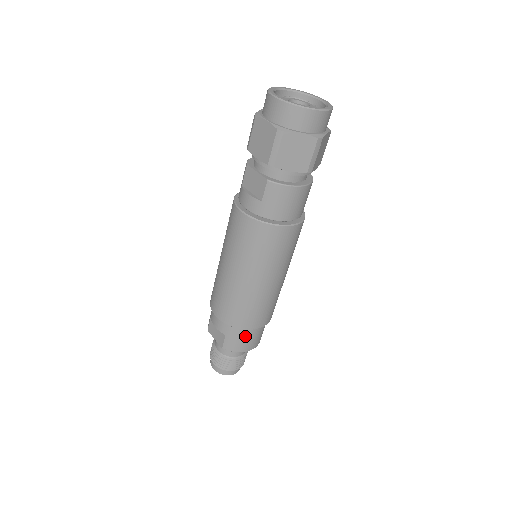
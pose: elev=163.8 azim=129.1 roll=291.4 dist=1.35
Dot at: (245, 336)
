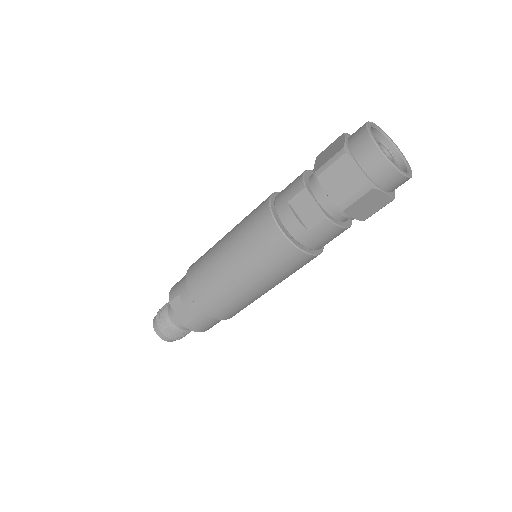
Dot at: (213, 322)
